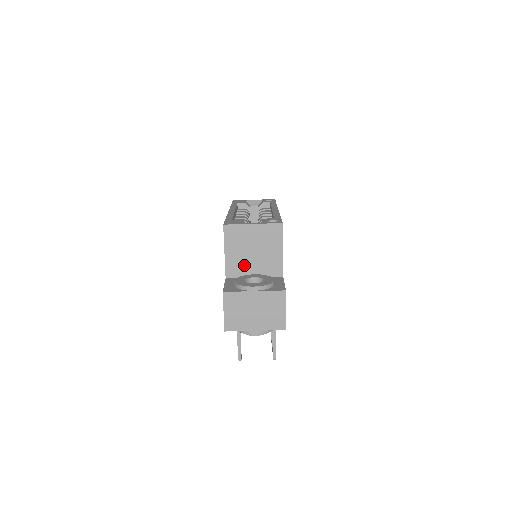
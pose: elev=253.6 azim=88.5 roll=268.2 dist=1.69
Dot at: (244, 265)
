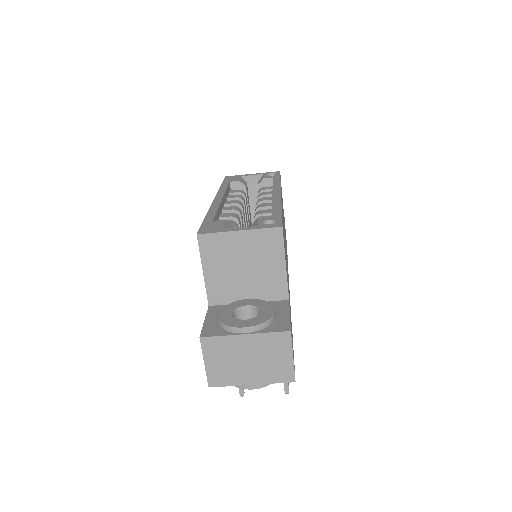
Dot at: (232, 287)
